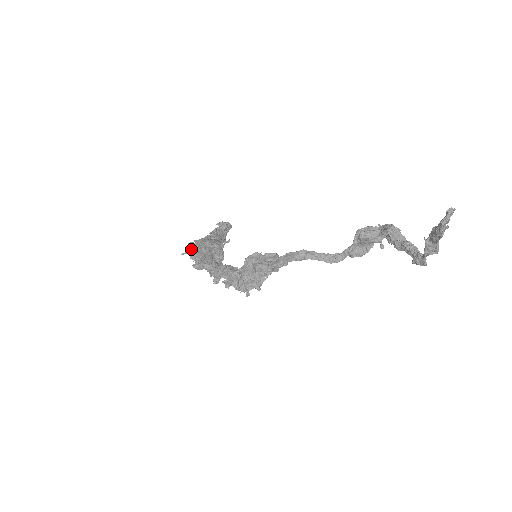
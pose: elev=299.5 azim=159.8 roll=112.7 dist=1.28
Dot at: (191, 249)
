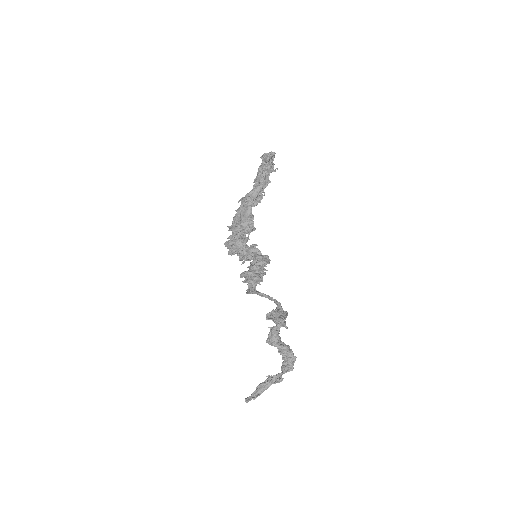
Dot at: (230, 229)
